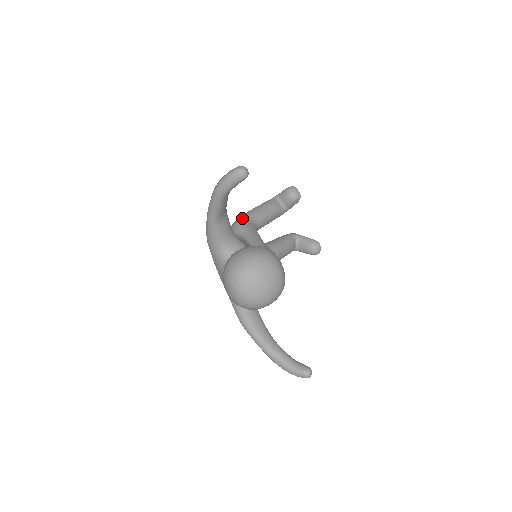
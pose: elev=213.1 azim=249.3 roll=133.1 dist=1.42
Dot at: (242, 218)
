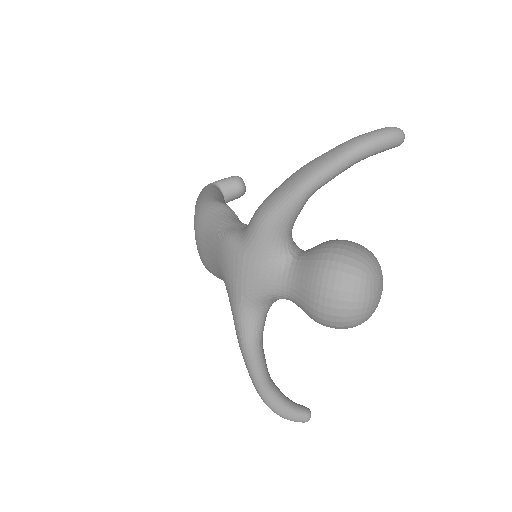
Dot at: occluded
